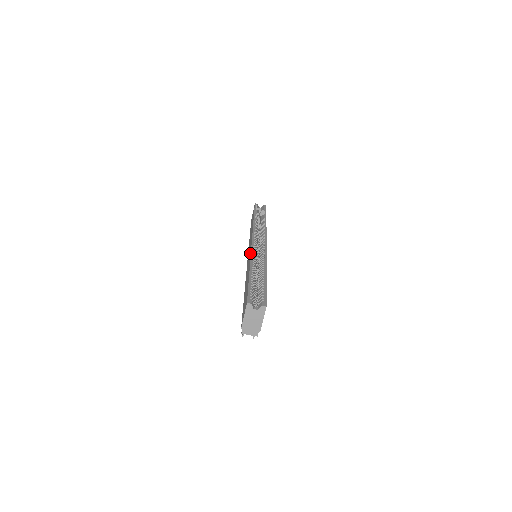
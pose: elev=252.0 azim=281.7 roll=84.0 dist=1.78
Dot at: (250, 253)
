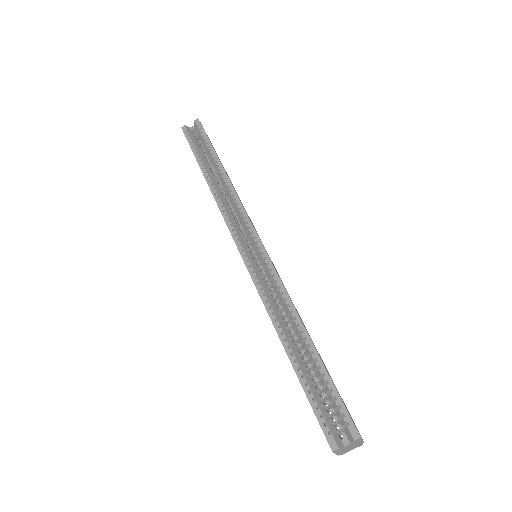
Dot at: occluded
